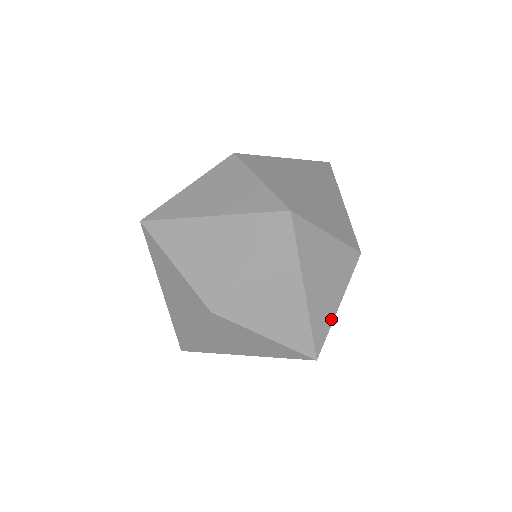
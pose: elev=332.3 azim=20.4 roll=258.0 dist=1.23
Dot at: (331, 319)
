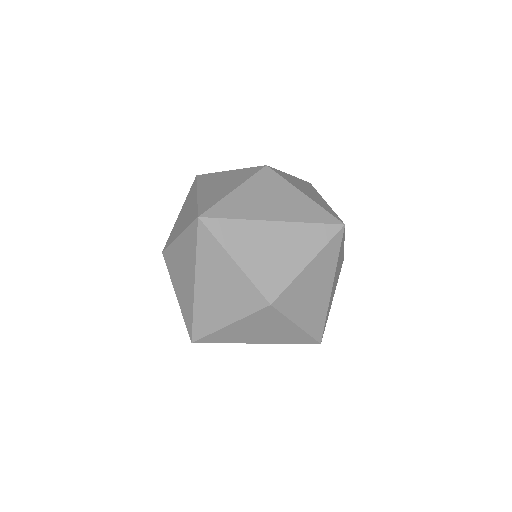
Dot at: (216, 327)
